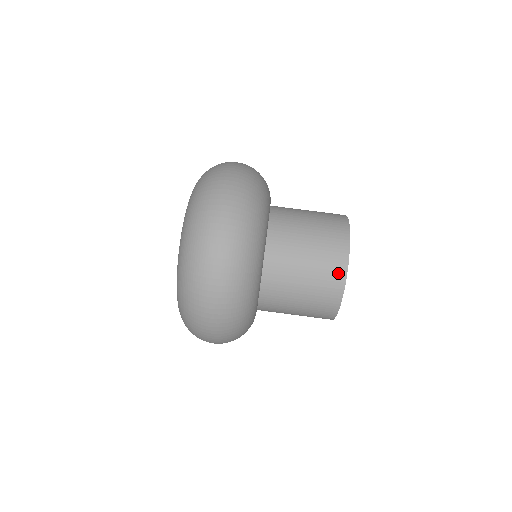
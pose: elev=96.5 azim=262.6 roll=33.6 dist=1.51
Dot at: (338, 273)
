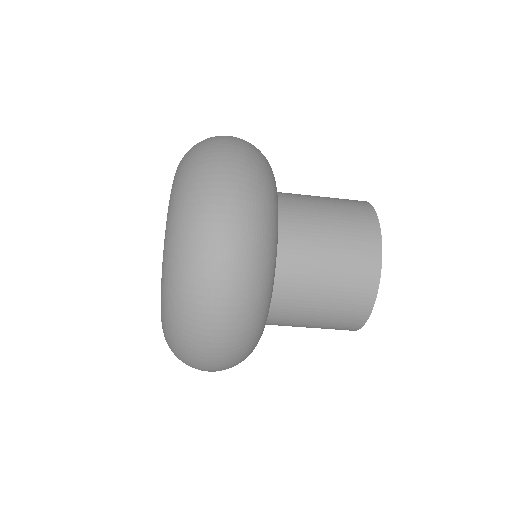
Dot at: occluded
